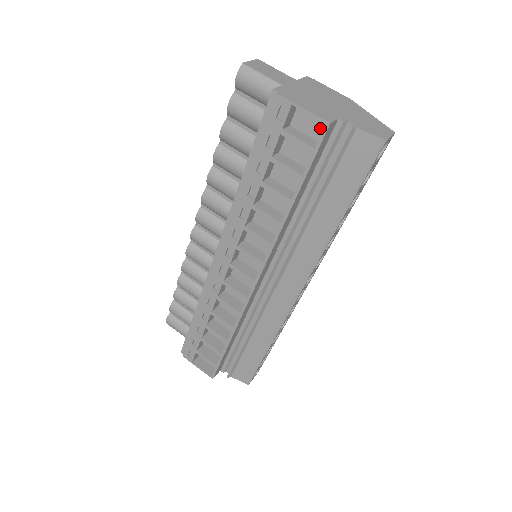
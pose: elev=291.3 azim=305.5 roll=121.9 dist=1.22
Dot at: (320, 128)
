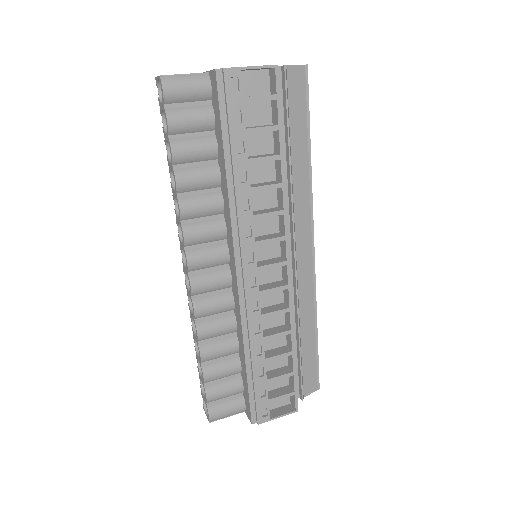
Dot at: (263, 82)
